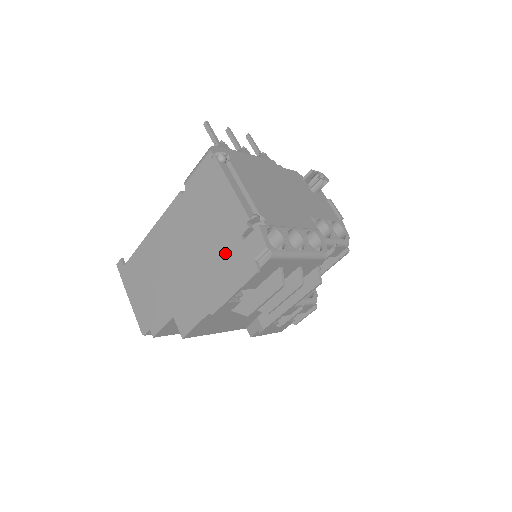
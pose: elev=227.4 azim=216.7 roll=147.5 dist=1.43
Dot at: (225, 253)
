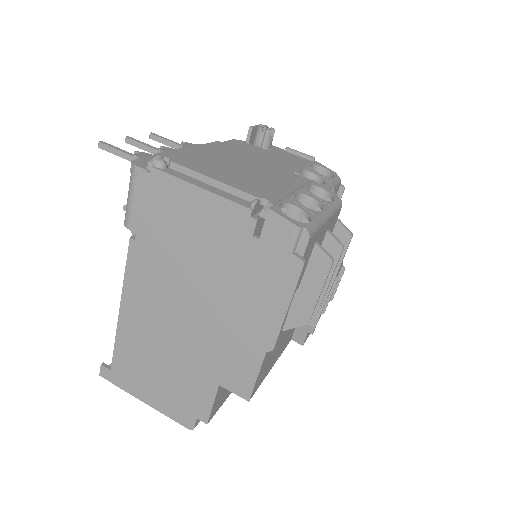
Dot at: (243, 270)
